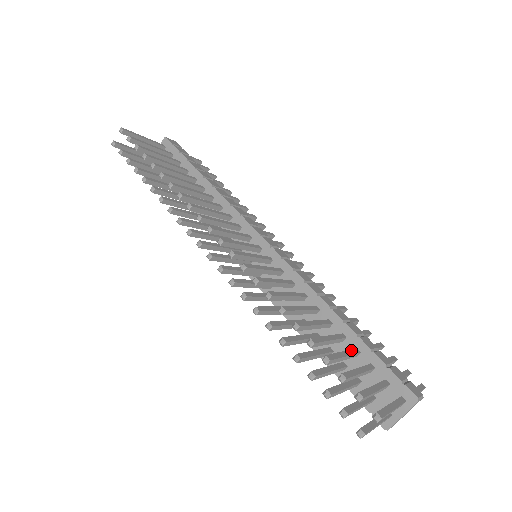
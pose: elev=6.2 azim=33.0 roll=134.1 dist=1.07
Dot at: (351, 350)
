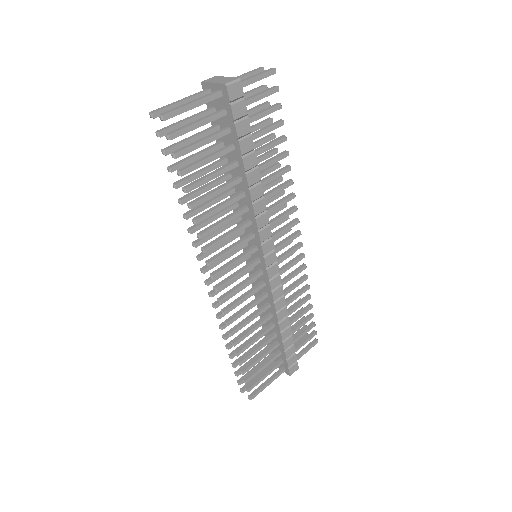
Dot at: (271, 349)
